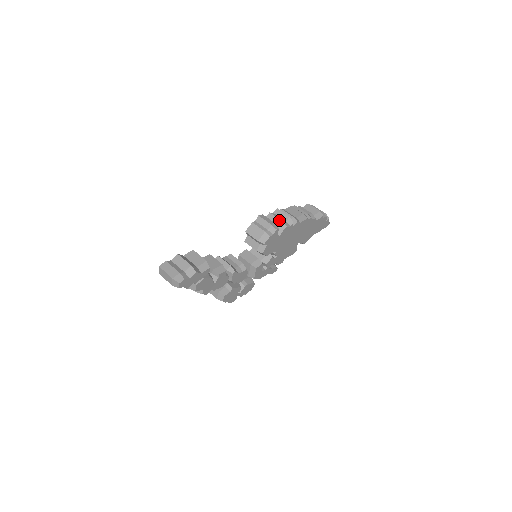
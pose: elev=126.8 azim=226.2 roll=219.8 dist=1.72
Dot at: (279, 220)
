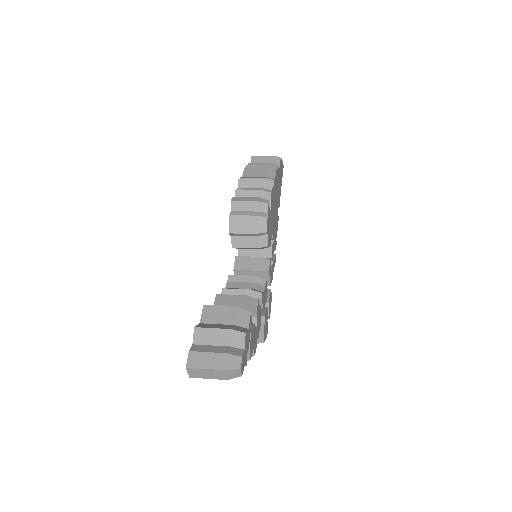
Dot at: (256, 191)
